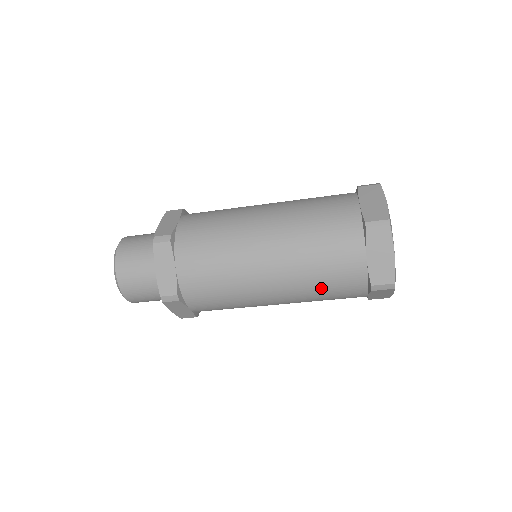
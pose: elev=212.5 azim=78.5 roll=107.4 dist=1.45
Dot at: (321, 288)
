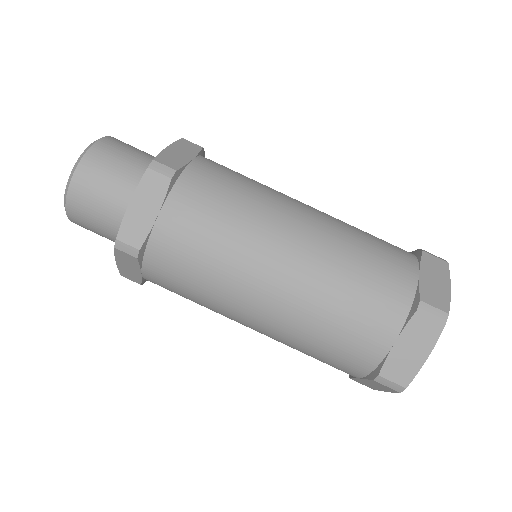
Dot at: (352, 278)
